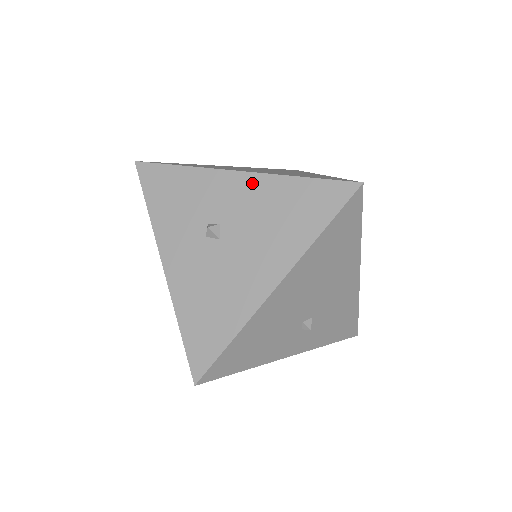
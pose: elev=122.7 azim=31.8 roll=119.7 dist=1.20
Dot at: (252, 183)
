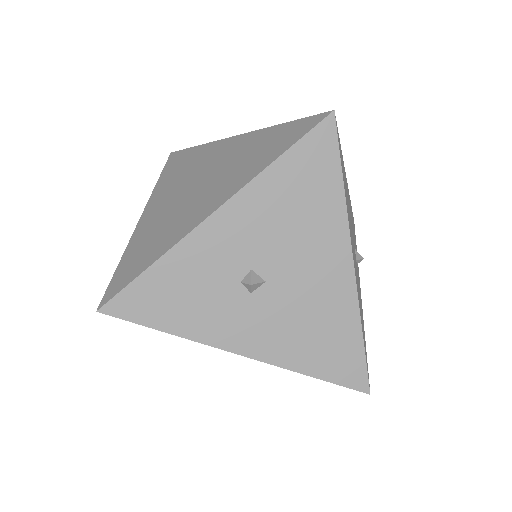
Dot at: (240, 209)
